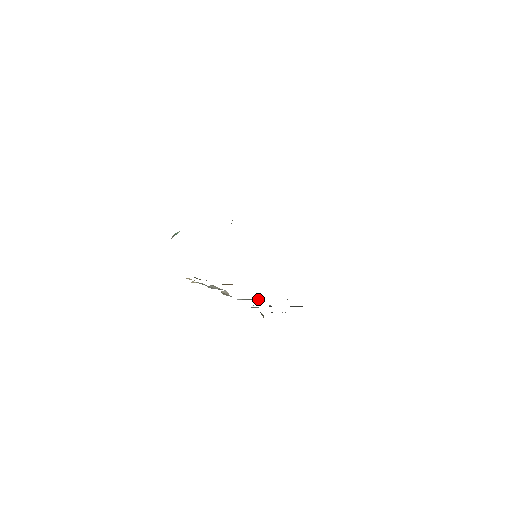
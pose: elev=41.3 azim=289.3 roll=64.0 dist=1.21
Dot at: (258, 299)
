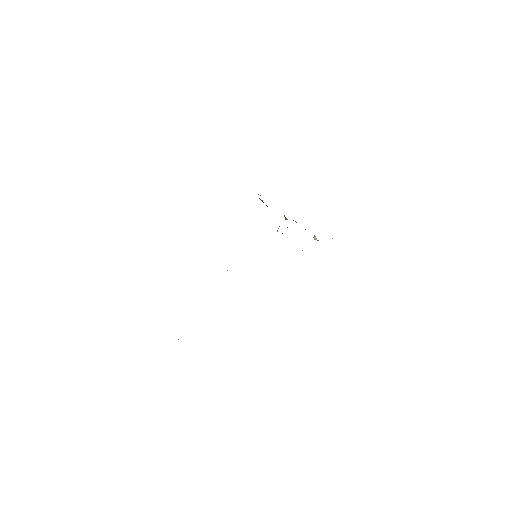
Dot at: occluded
